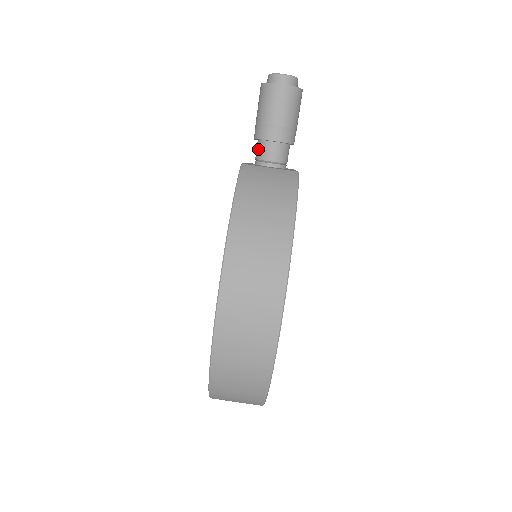
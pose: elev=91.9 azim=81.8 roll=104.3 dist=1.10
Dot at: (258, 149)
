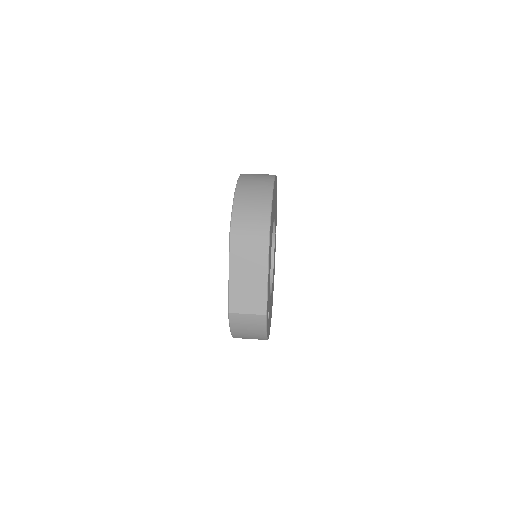
Dot at: occluded
